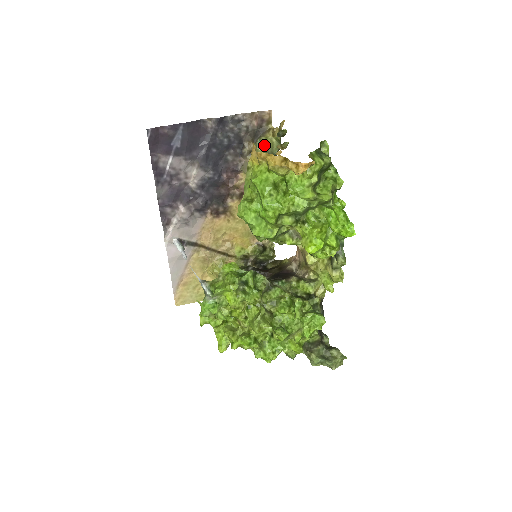
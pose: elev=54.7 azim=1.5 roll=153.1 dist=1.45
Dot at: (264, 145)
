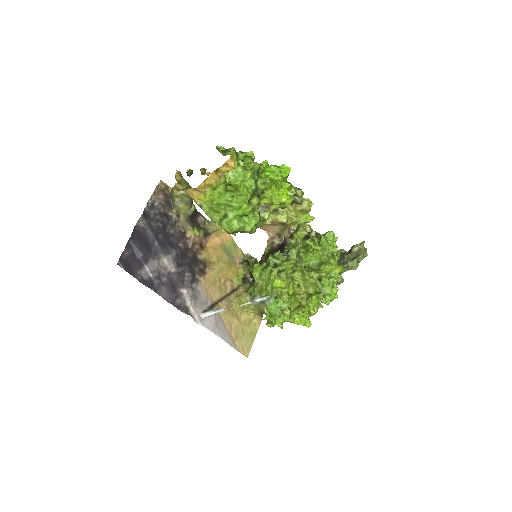
Dot at: (181, 201)
